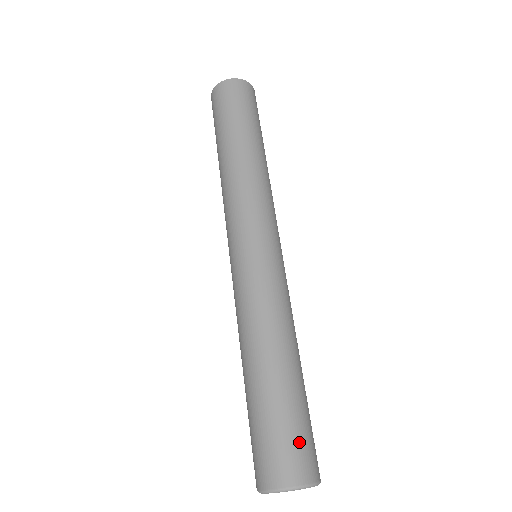
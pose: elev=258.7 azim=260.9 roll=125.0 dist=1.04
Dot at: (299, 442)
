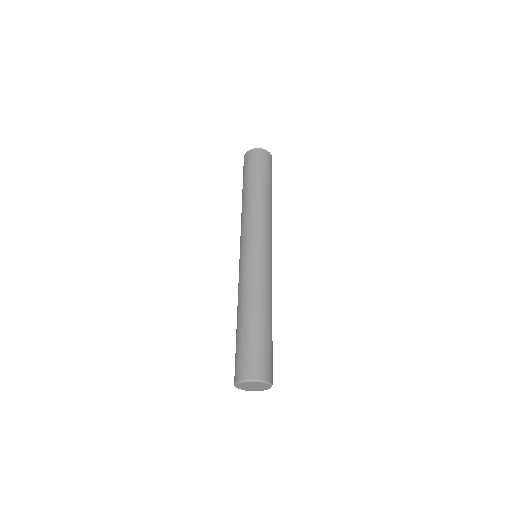
Dot at: (272, 362)
